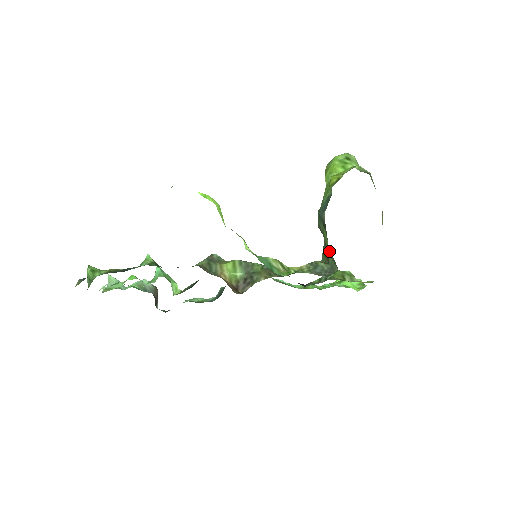
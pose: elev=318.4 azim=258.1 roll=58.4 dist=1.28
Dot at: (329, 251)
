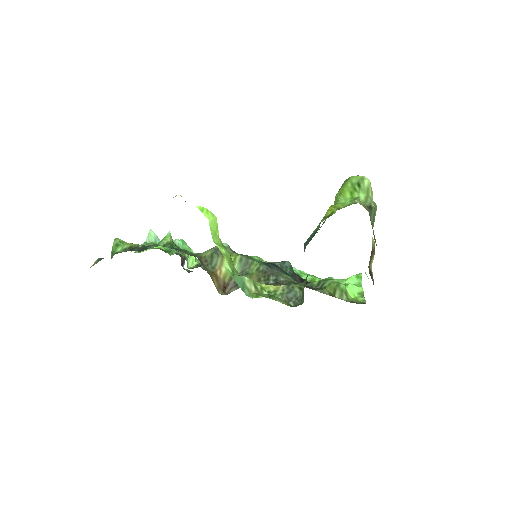
Dot at: occluded
